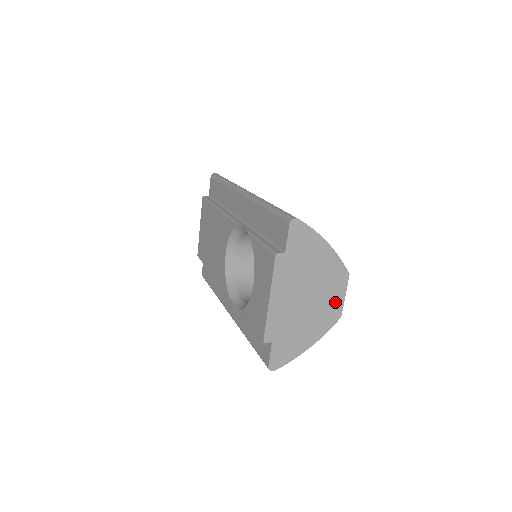
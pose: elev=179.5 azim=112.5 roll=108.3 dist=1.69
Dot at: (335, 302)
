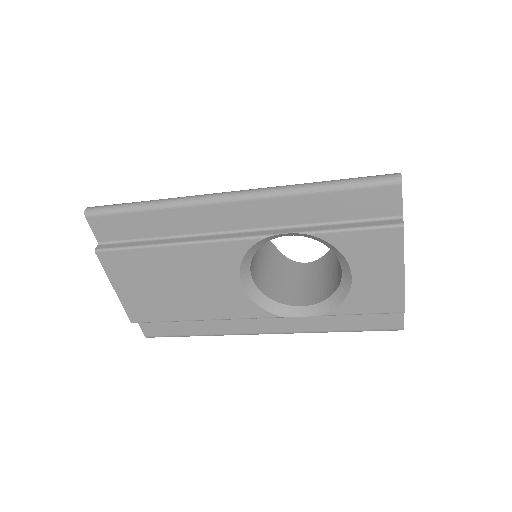
Dot at: occluded
